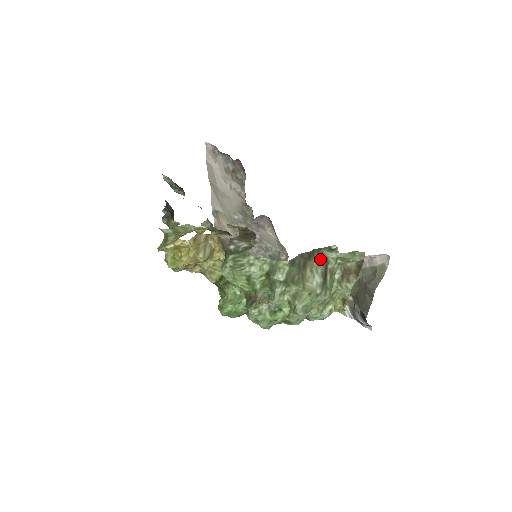
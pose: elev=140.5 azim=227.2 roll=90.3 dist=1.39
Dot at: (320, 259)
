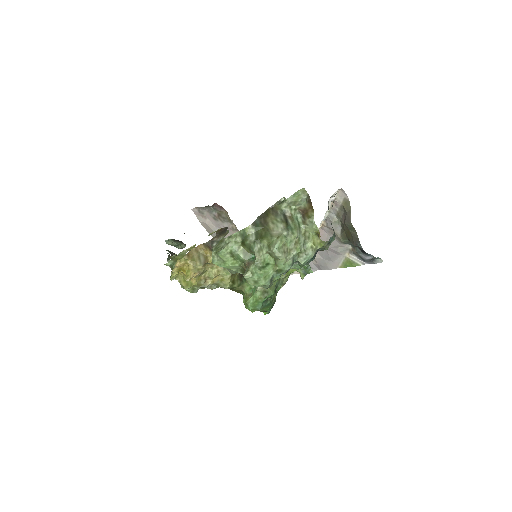
Dot at: (276, 212)
